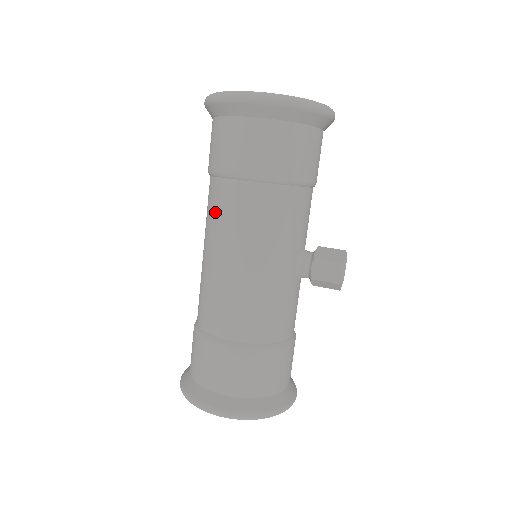
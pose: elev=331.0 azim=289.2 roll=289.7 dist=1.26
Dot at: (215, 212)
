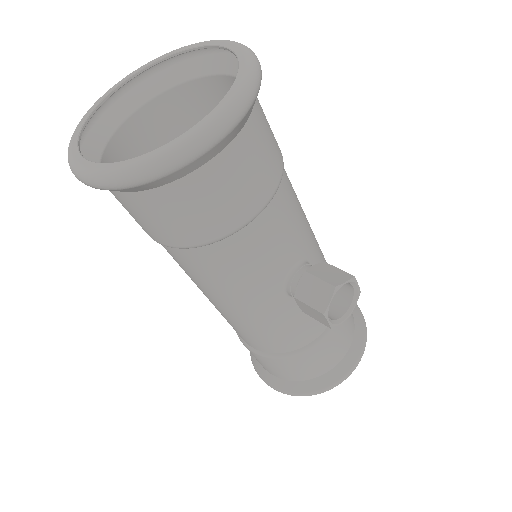
Dot at: occluded
